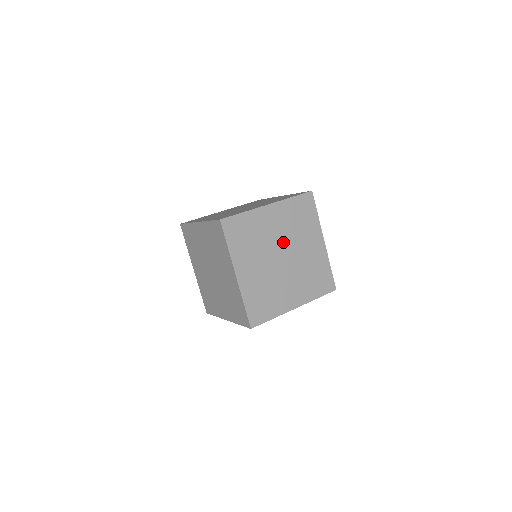
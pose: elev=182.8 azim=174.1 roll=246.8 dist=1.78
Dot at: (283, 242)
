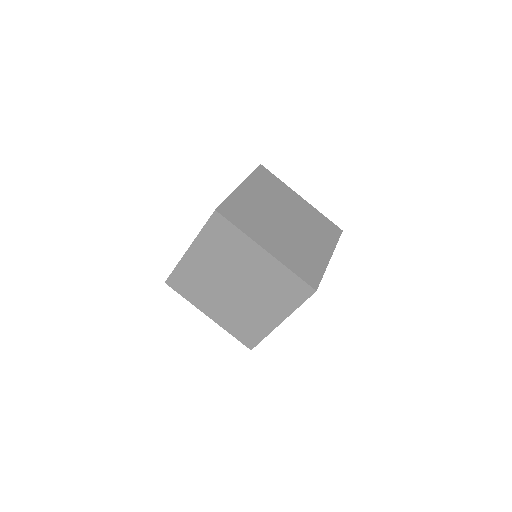
Dot at: occluded
